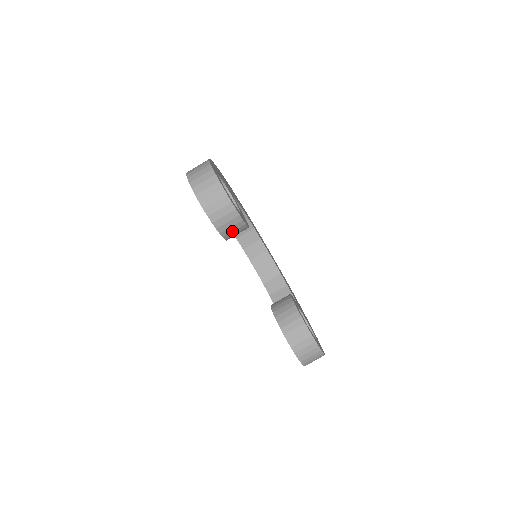
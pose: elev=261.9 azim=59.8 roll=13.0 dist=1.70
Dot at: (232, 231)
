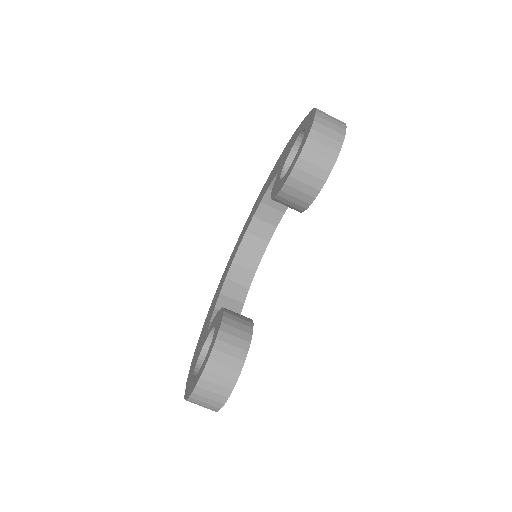
Dot at: (298, 189)
